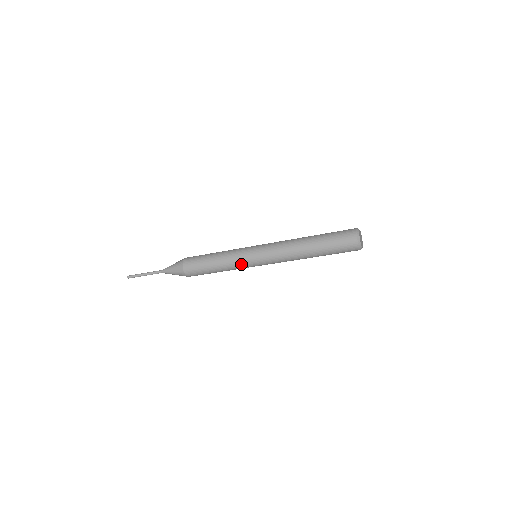
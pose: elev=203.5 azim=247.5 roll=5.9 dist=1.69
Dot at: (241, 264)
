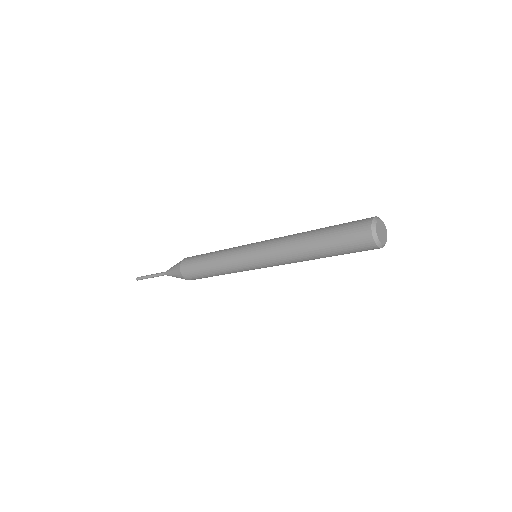
Dot at: (235, 263)
